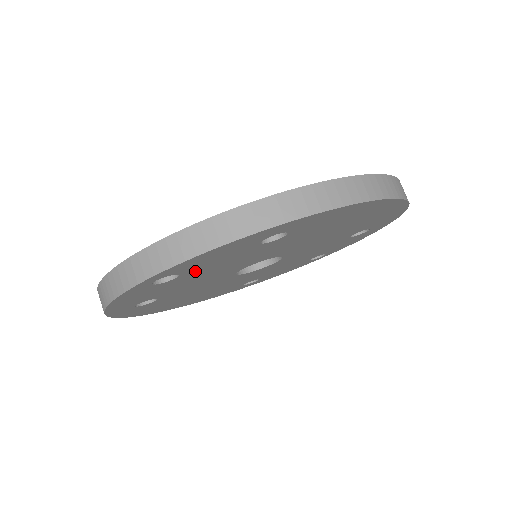
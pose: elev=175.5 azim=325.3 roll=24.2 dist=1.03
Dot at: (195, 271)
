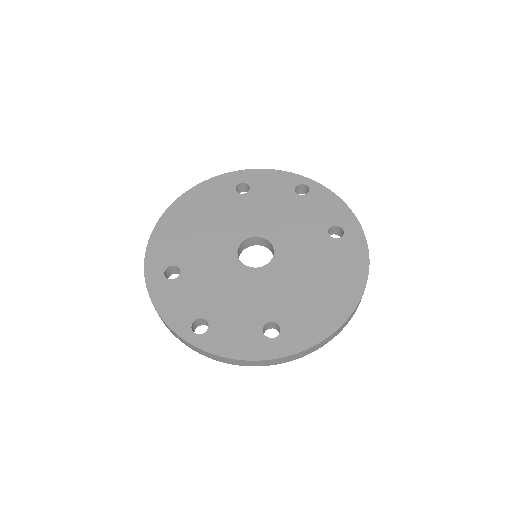
Dot at: occluded
